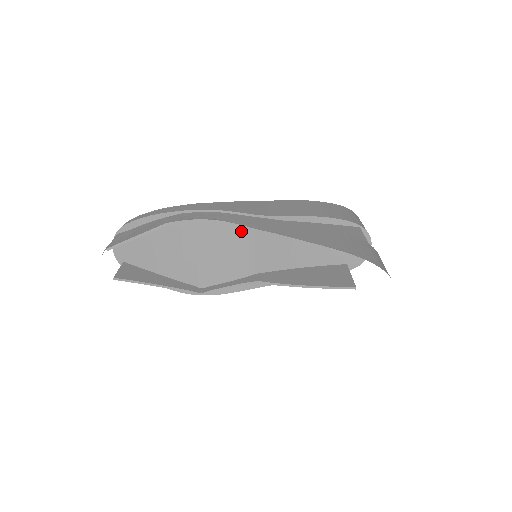
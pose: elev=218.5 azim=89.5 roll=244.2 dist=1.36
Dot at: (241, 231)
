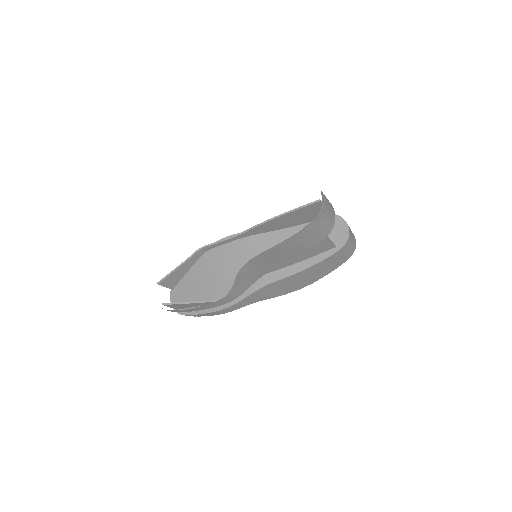
Dot at: (243, 245)
